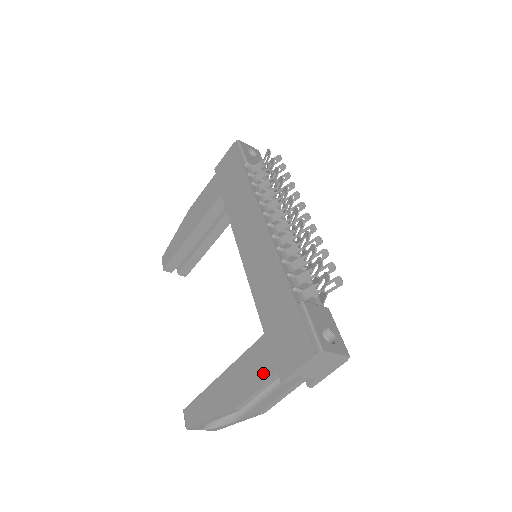
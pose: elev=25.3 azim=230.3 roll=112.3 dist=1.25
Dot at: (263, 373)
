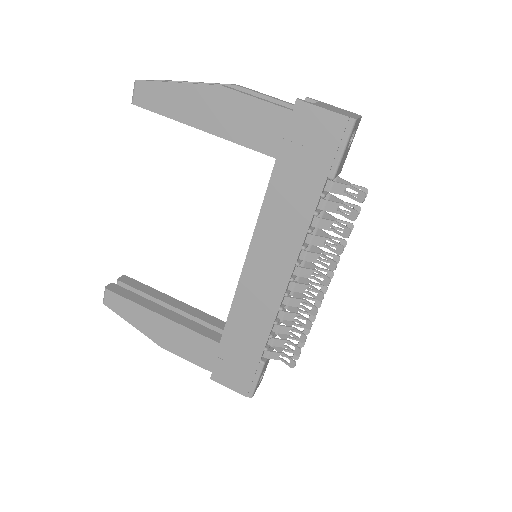
Dot at: (201, 360)
